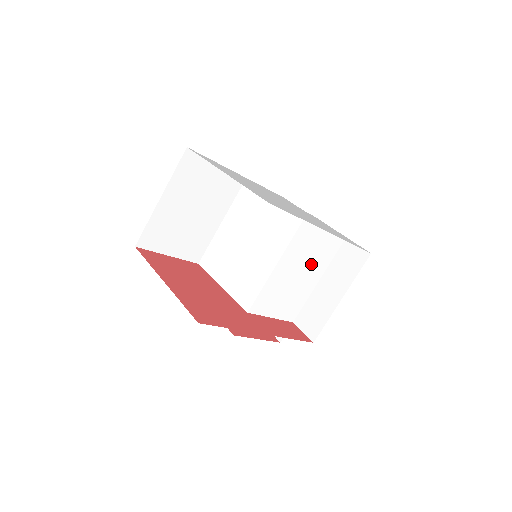
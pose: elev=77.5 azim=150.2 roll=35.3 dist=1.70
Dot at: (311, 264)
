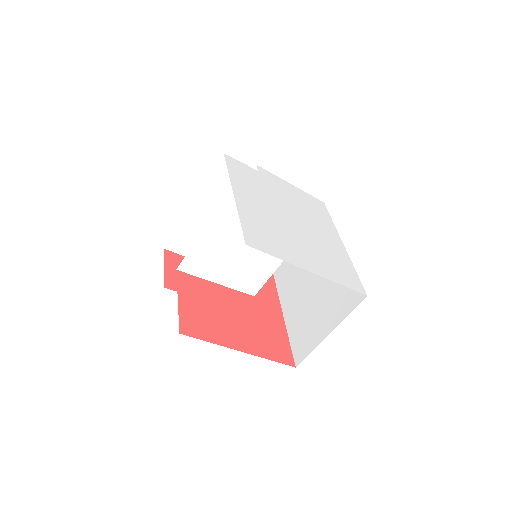
Dot at: occluded
